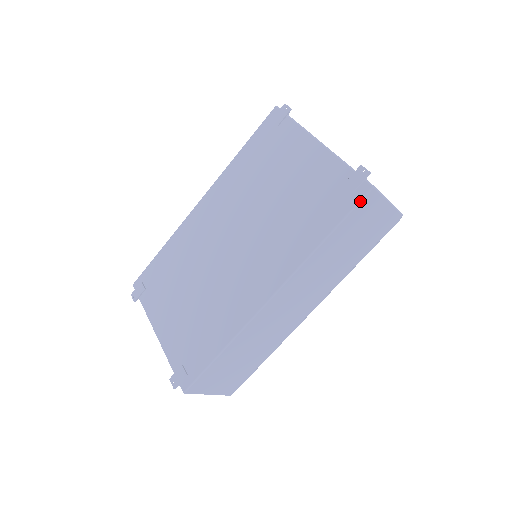
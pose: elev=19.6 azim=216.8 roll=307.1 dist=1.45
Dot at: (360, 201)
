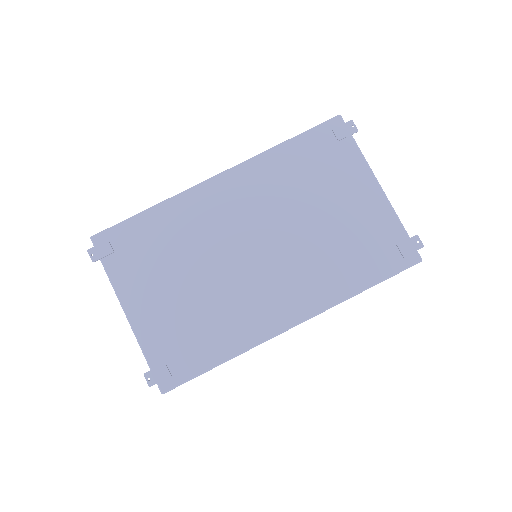
Dot at: (407, 268)
